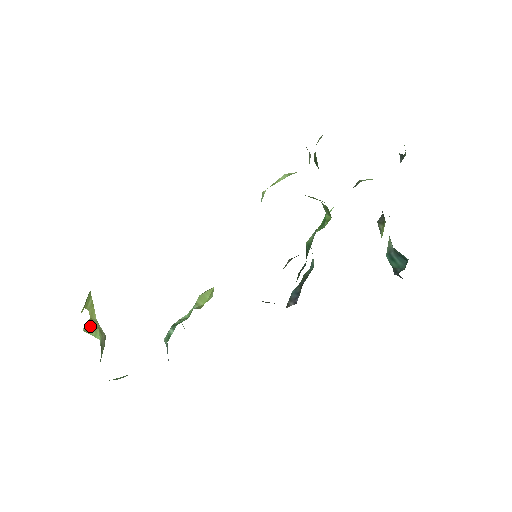
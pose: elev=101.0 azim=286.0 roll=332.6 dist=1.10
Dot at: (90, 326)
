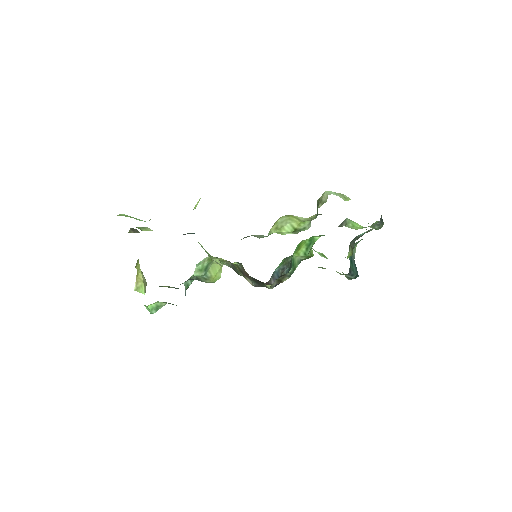
Dot at: (138, 282)
